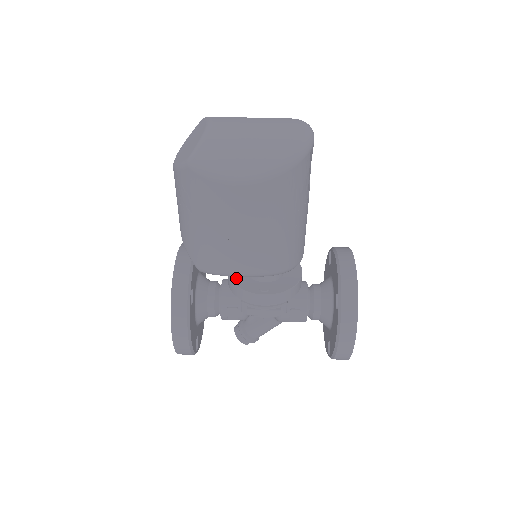
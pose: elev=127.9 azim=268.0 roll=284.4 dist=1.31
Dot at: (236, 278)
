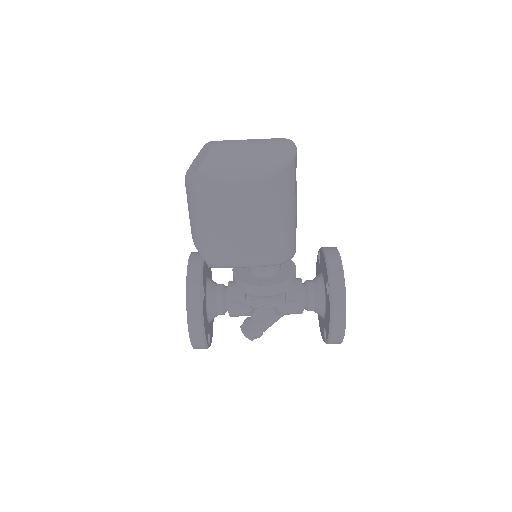
Dot at: (240, 276)
